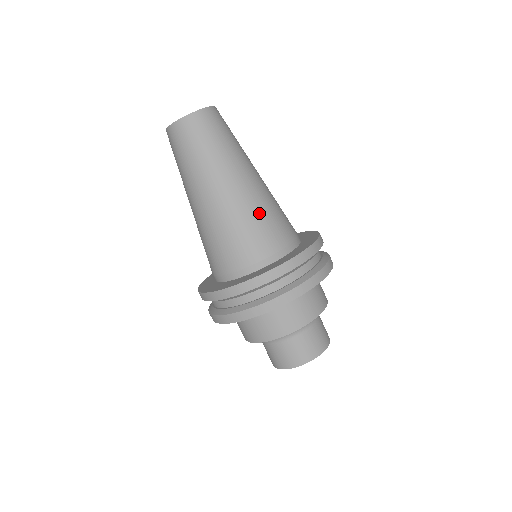
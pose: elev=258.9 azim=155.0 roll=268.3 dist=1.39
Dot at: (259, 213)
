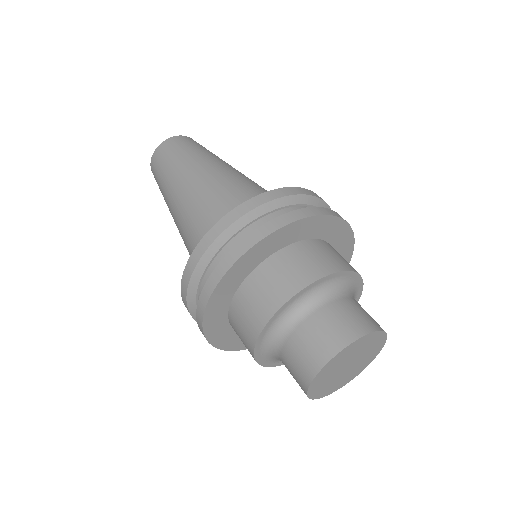
Dot at: (222, 189)
